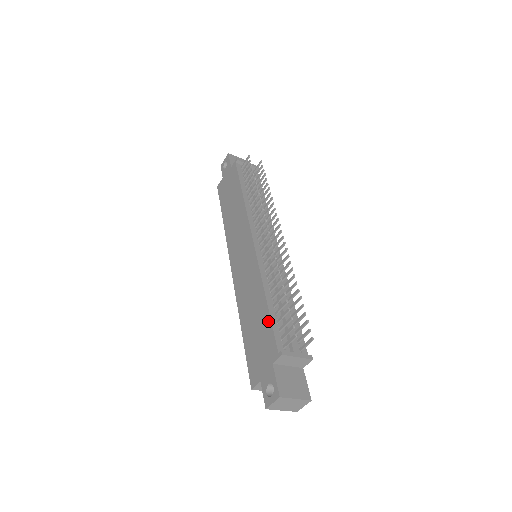
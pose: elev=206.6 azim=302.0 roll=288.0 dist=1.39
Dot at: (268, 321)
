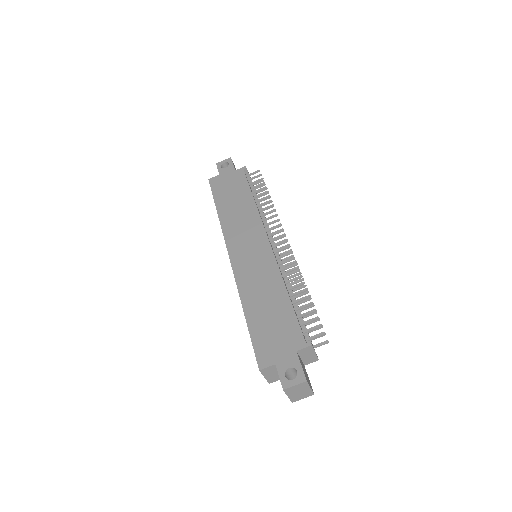
Dot at: (291, 314)
